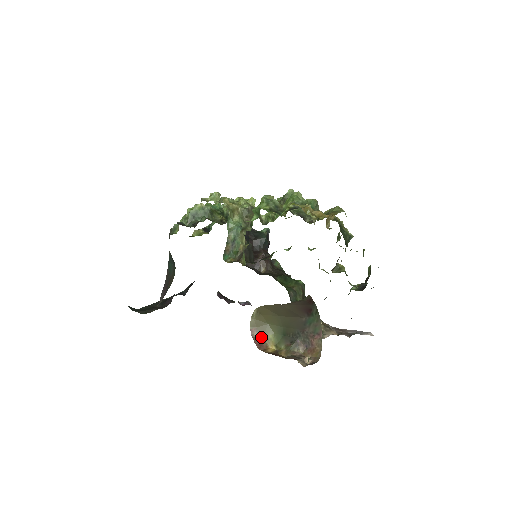
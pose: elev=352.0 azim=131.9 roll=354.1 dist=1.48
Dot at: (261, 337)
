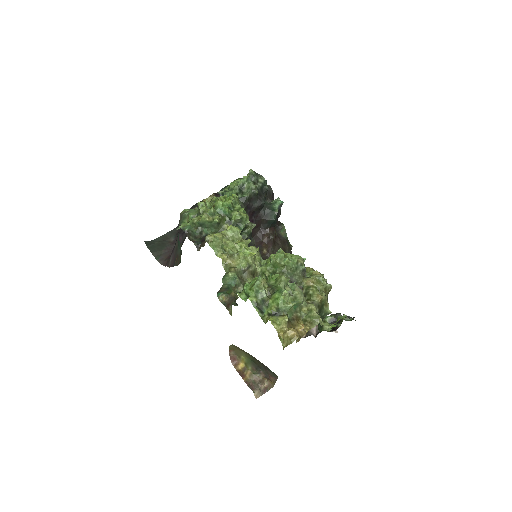
Dot at: (236, 355)
